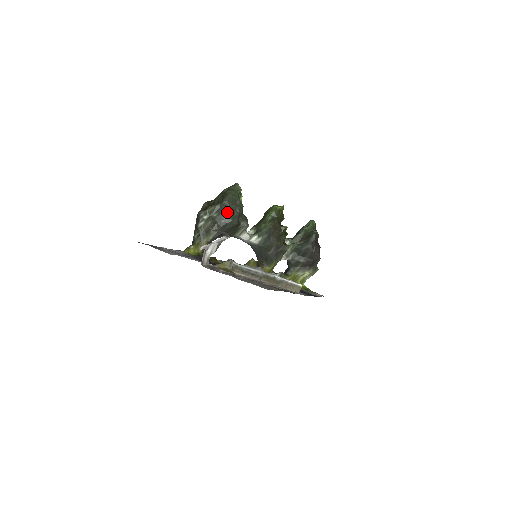
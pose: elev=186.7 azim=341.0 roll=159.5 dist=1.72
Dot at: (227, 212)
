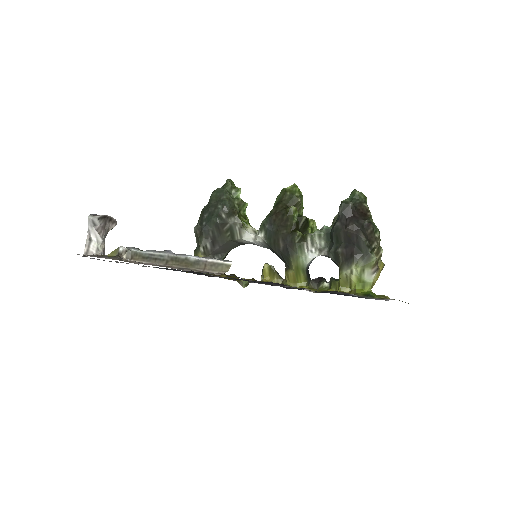
Dot at: (208, 212)
